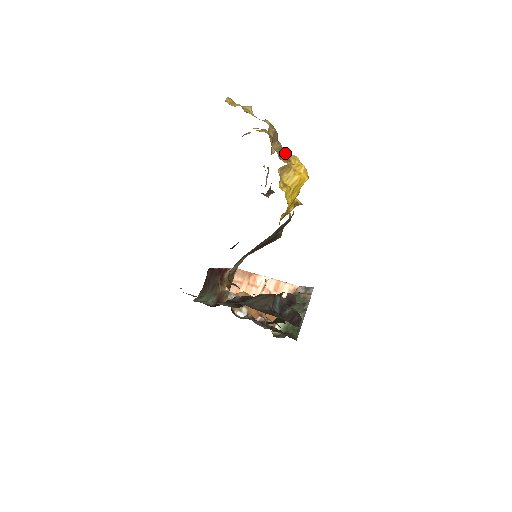
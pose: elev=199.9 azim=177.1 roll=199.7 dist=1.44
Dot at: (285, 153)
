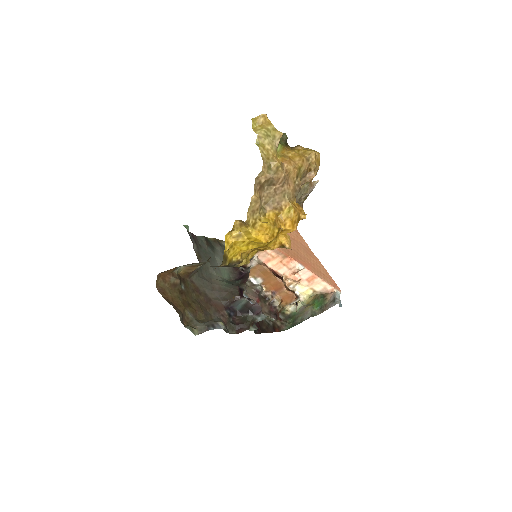
Dot at: (286, 198)
